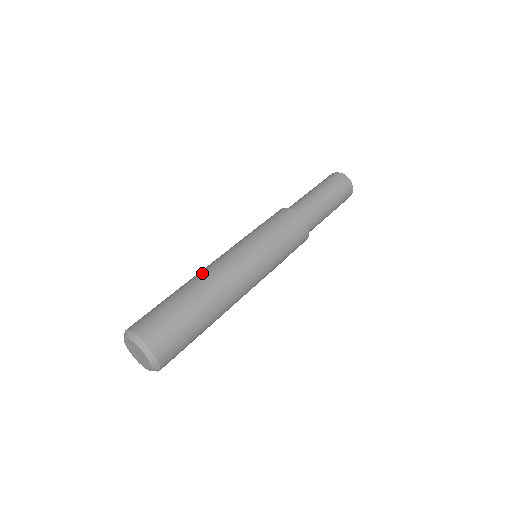
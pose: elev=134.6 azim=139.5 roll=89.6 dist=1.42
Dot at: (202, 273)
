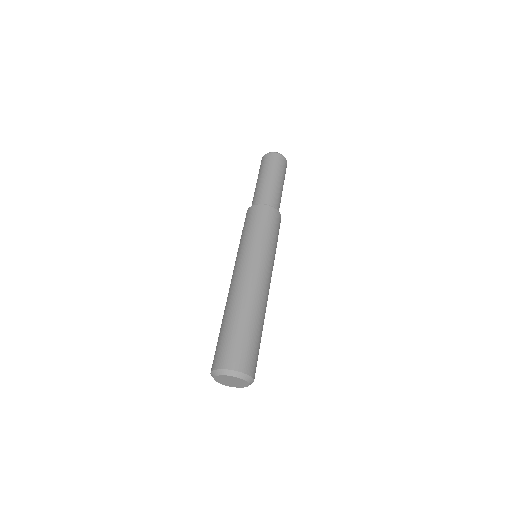
Dot at: (241, 294)
